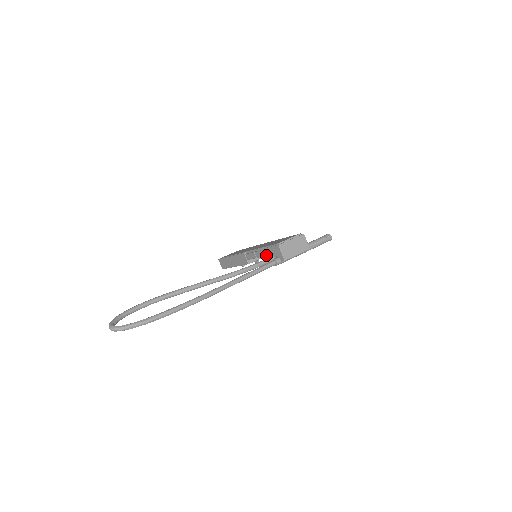
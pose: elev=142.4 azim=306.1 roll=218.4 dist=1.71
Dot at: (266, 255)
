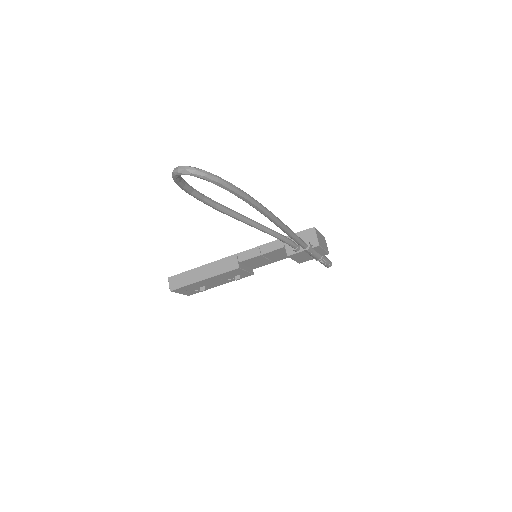
Dot at: (284, 246)
